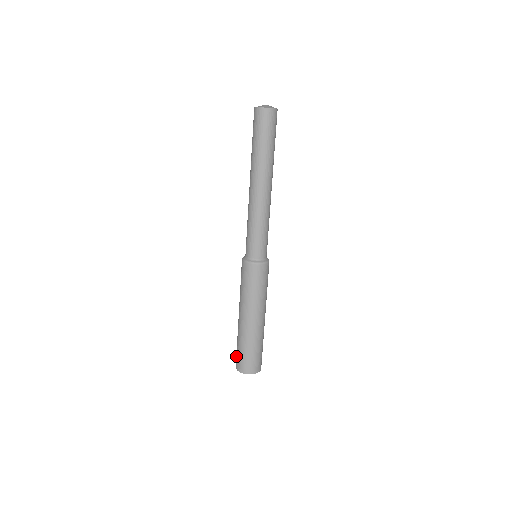
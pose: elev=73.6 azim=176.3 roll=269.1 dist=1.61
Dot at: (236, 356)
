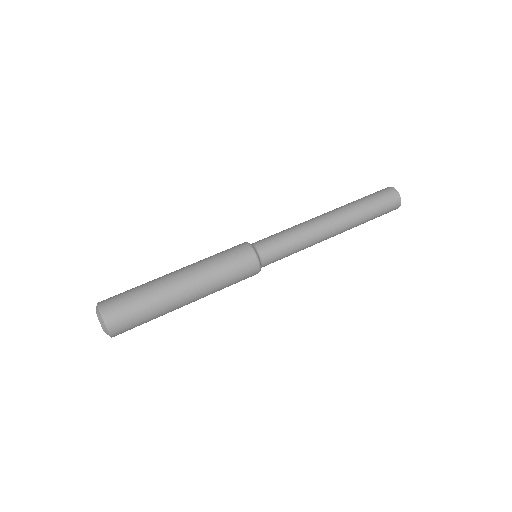
Dot at: (116, 296)
